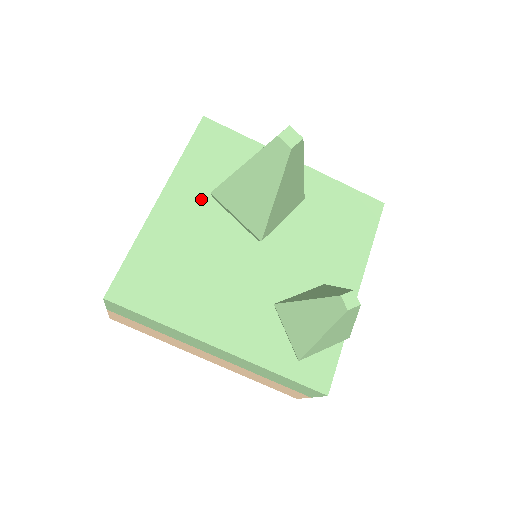
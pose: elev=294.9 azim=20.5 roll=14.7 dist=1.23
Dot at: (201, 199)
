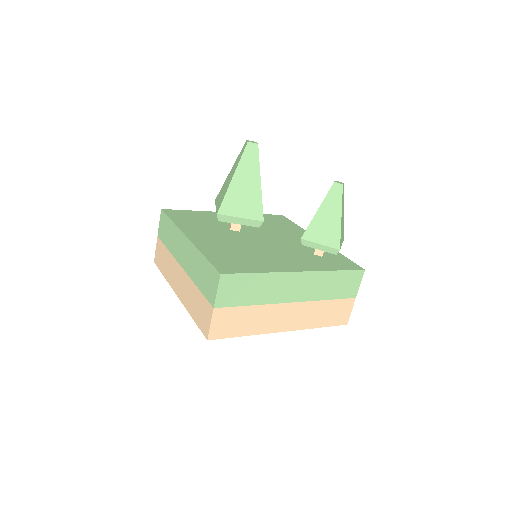
Dot at: (207, 232)
